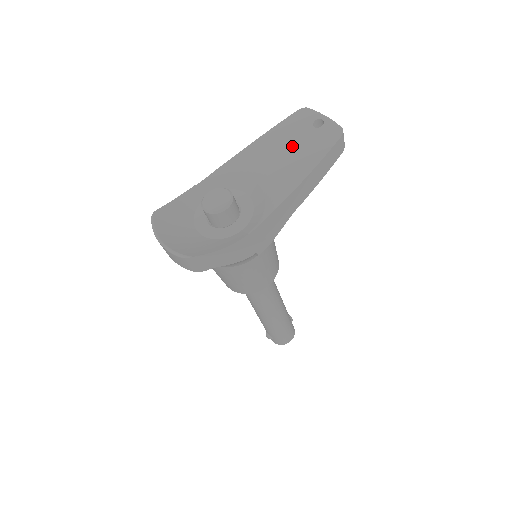
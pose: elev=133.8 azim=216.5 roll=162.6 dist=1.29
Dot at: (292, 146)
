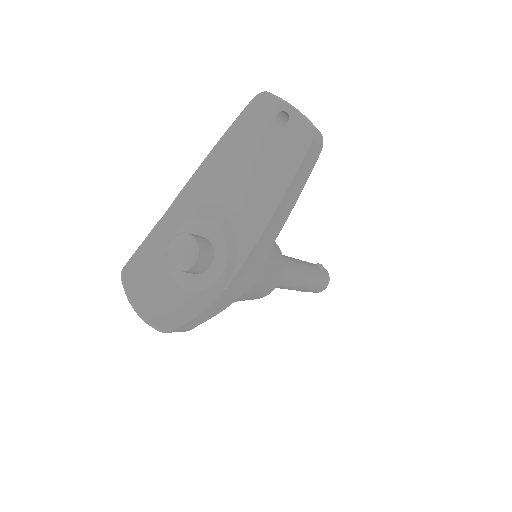
Dot at: (255, 158)
